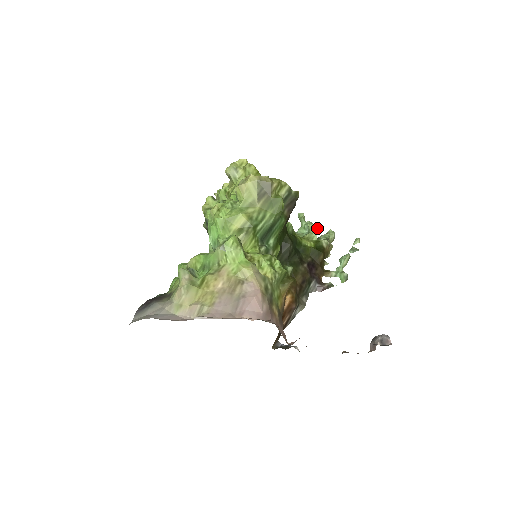
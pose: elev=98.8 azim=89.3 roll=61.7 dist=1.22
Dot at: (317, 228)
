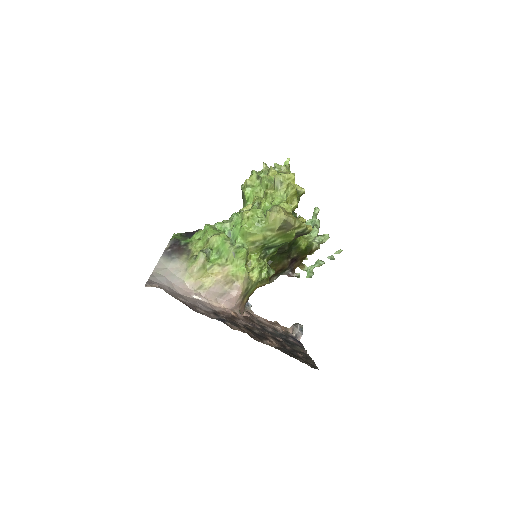
Dot at: (317, 234)
